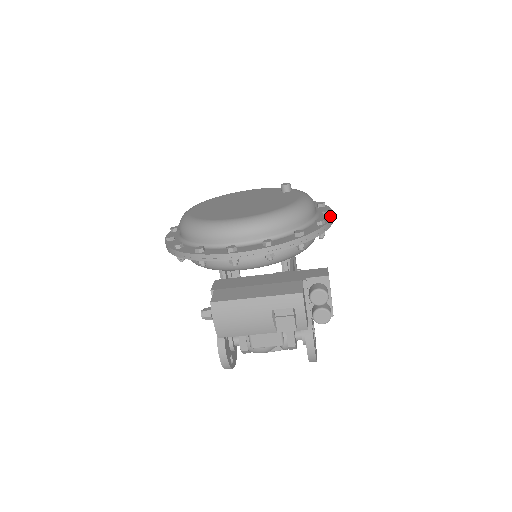
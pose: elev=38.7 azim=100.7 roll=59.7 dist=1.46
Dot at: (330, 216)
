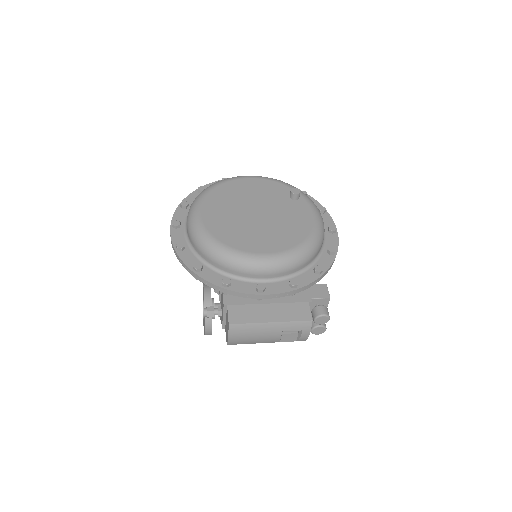
Dot at: (336, 237)
